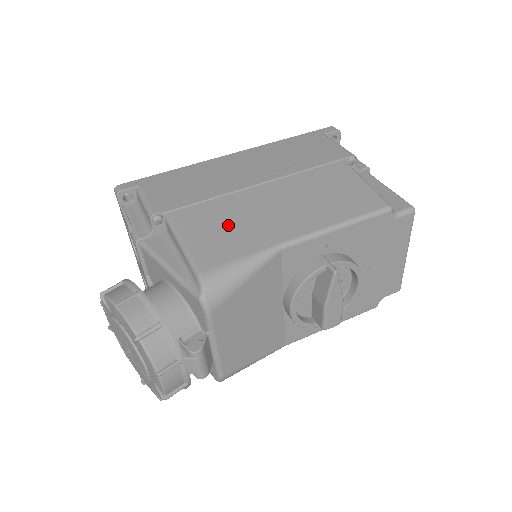
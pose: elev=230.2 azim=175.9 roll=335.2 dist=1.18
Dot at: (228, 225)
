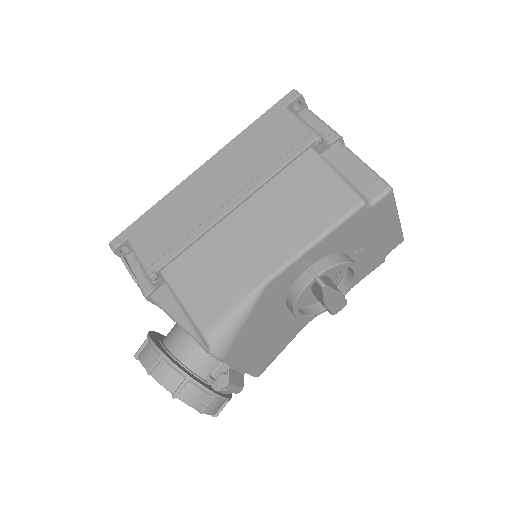
Dot at: (214, 270)
